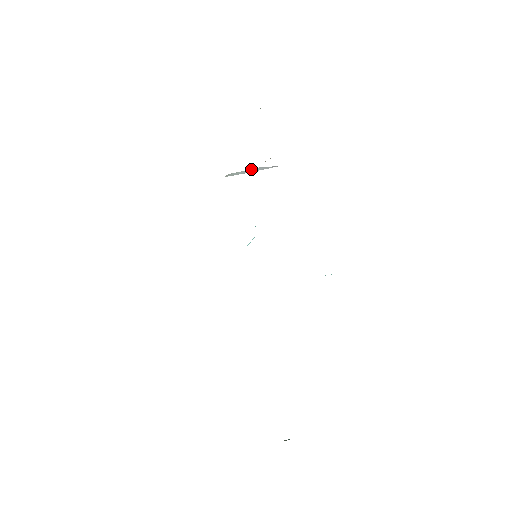
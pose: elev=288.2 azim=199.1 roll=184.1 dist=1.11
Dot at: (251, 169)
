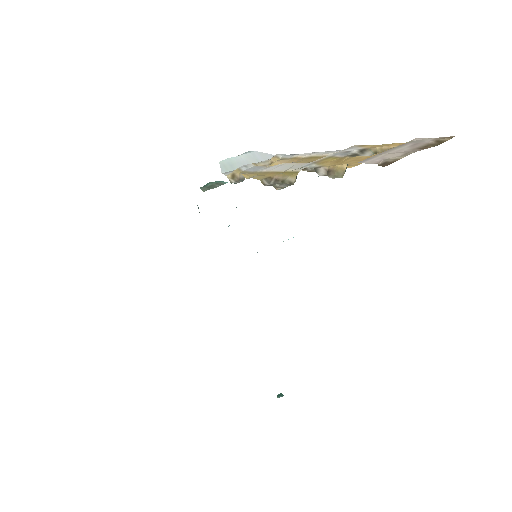
Dot at: (244, 154)
